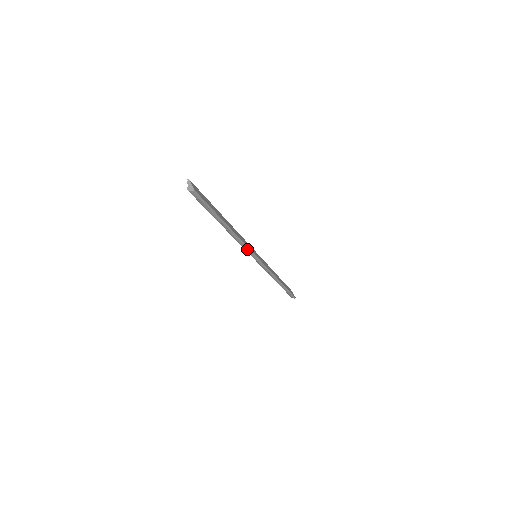
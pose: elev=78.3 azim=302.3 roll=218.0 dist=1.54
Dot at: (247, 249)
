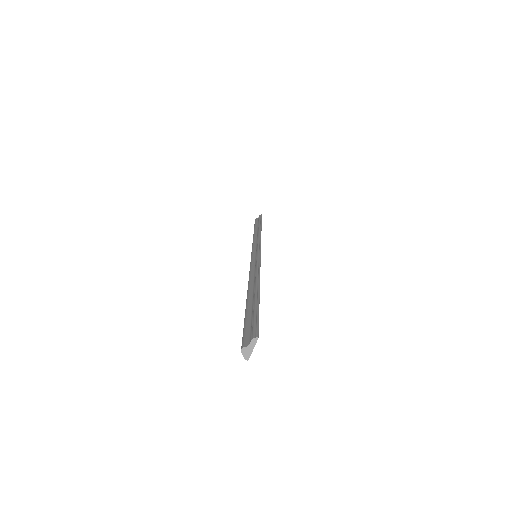
Dot at: occluded
